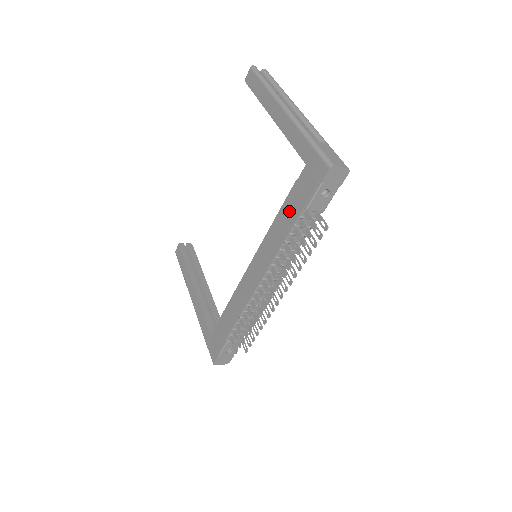
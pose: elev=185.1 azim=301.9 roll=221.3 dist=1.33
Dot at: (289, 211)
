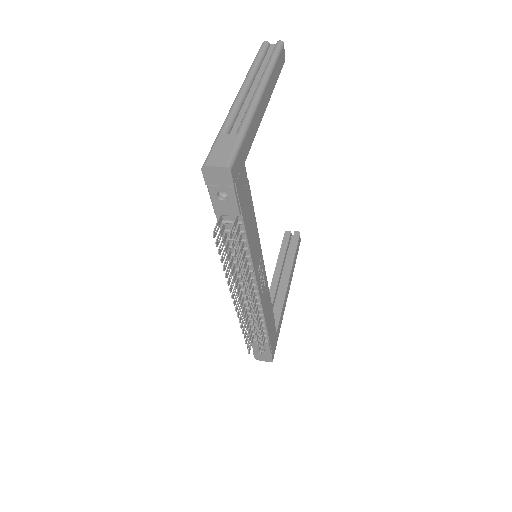
Dot at: occluded
